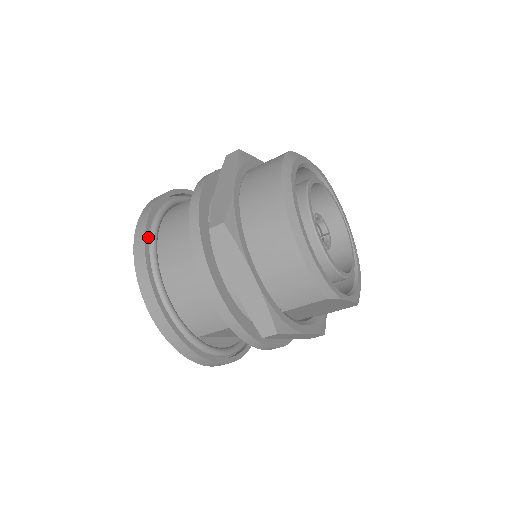
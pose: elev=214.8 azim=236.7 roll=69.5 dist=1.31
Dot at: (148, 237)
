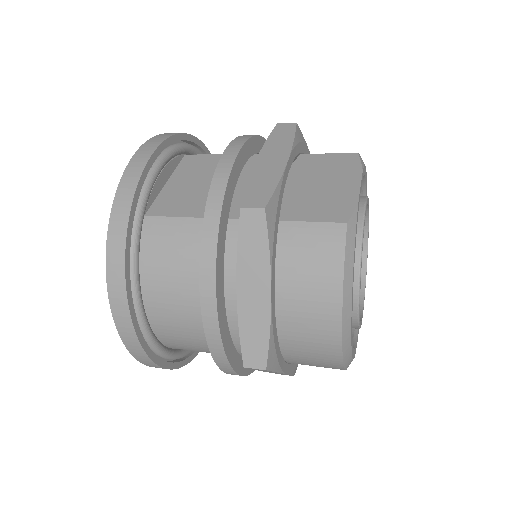
Dot at: (135, 318)
